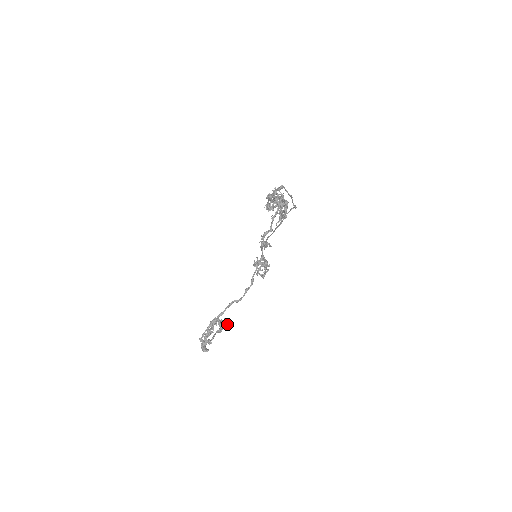
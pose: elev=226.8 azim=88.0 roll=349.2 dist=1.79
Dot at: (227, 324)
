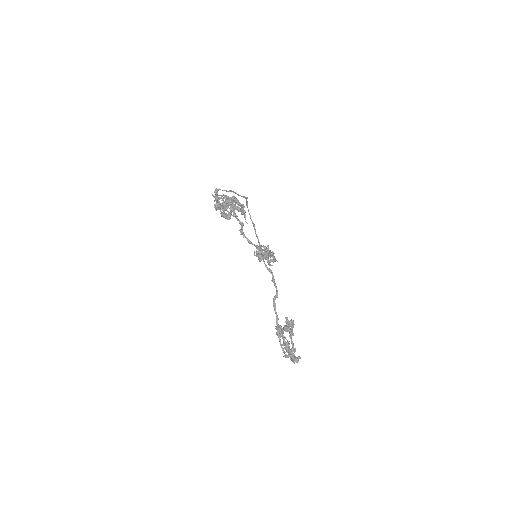
Dot at: (290, 322)
